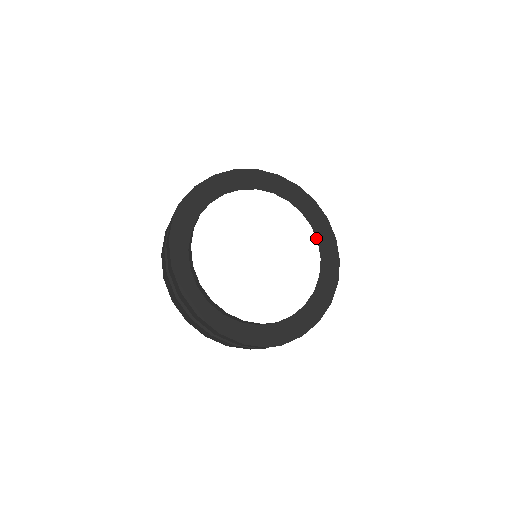
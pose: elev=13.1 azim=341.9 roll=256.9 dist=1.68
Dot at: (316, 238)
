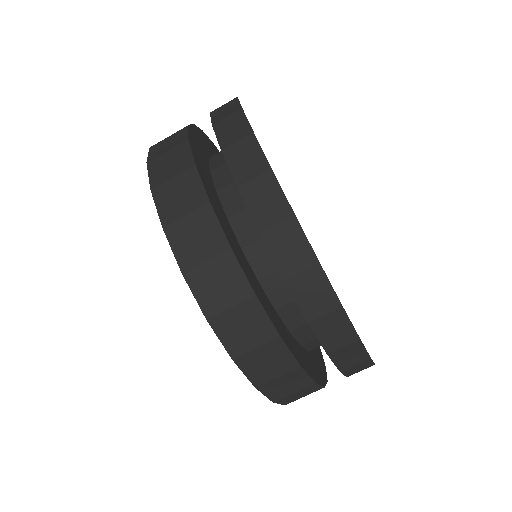
Dot at: occluded
